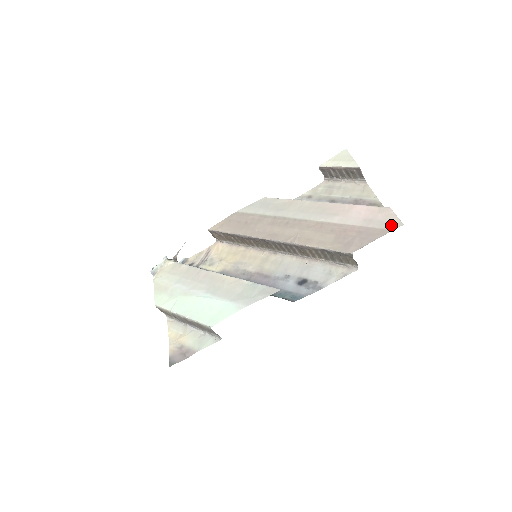
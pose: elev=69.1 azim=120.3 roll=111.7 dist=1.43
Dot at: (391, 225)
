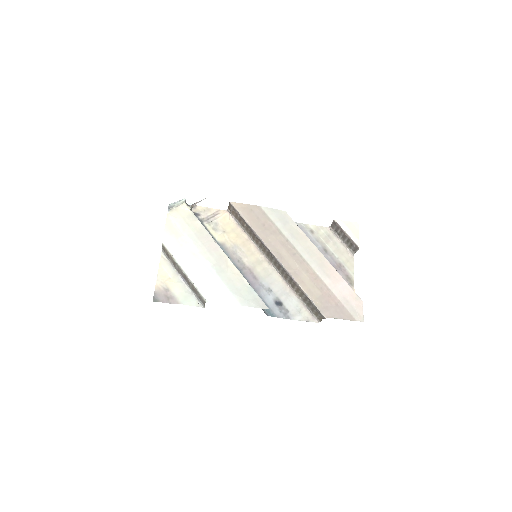
Dot at: (357, 316)
